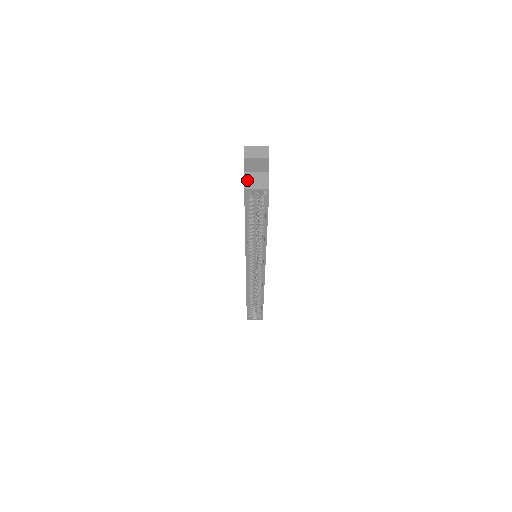
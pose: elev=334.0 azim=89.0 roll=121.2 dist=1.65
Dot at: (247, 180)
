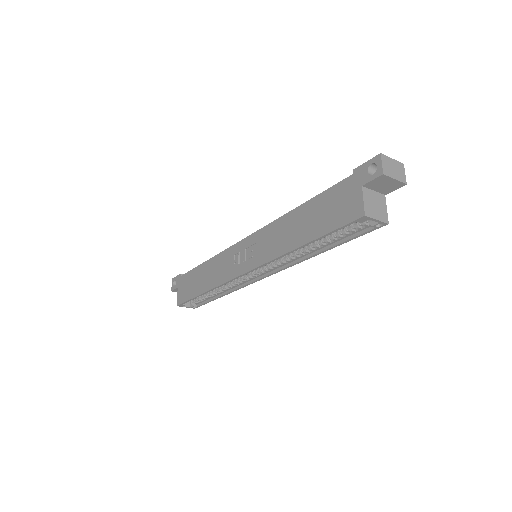
Dot at: (366, 201)
